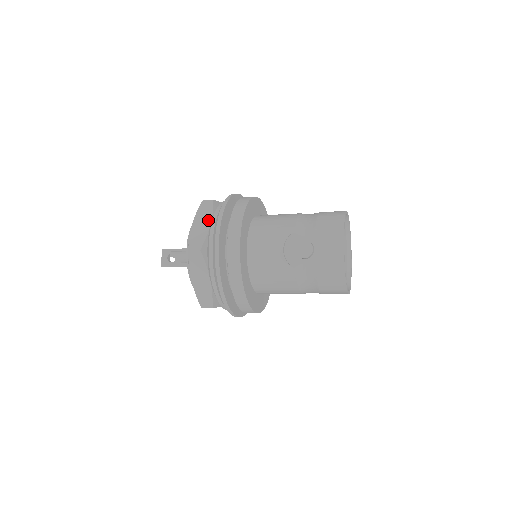
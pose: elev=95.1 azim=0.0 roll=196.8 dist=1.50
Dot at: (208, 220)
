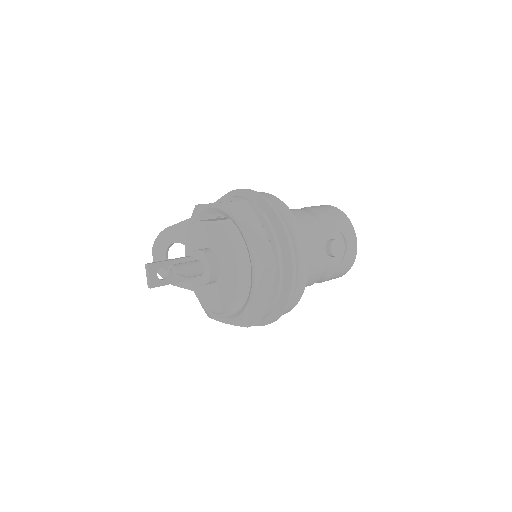
Dot at: (259, 227)
